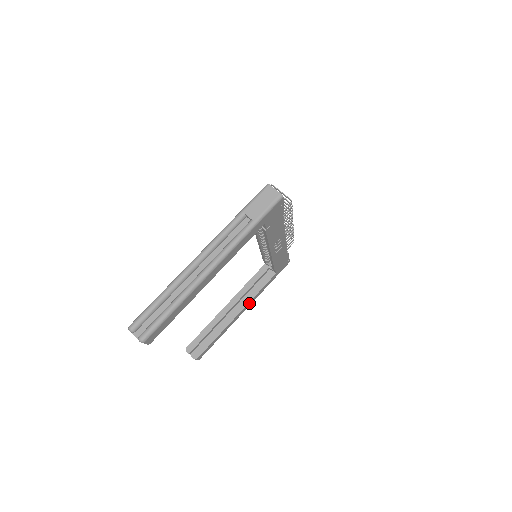
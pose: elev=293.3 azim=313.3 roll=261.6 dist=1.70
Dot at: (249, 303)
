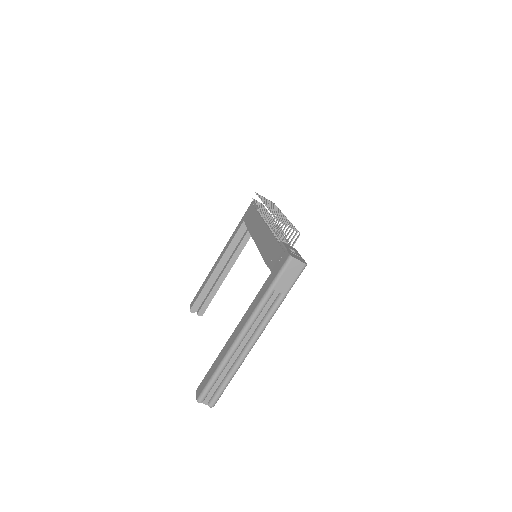
Dot at: (236, 258)
